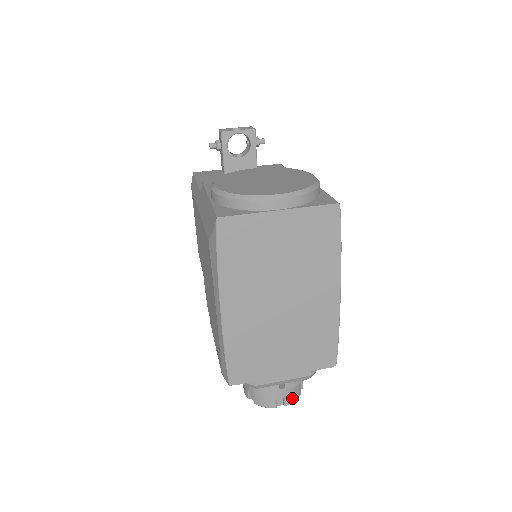
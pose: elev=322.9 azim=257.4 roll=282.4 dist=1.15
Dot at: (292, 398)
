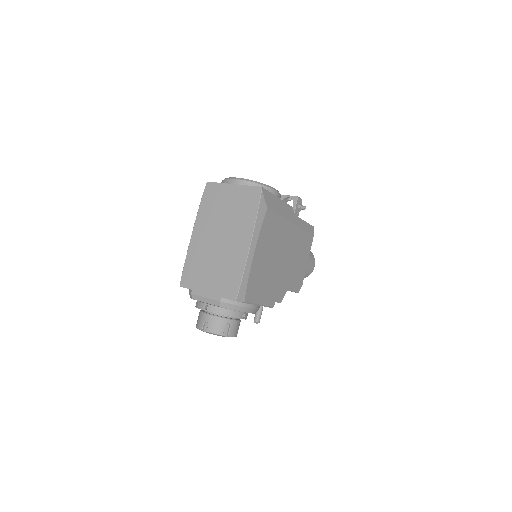
Dot at: (213, 329)
